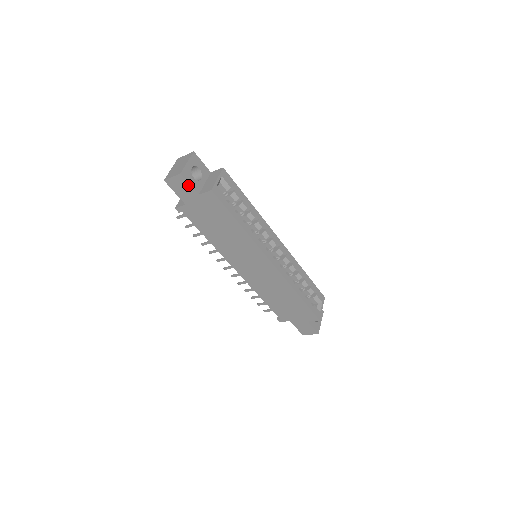
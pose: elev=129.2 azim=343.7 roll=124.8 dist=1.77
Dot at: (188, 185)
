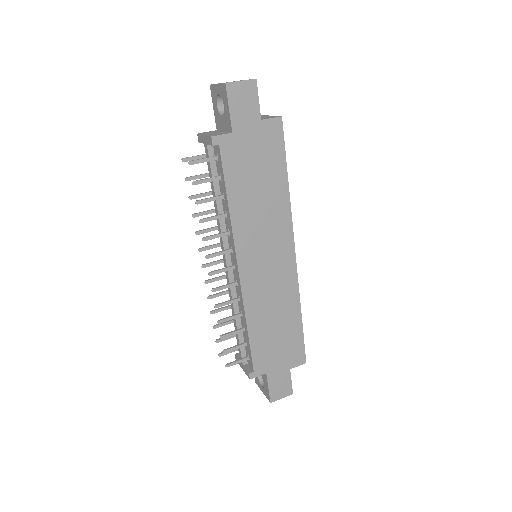
Dot at: (255, 100)
